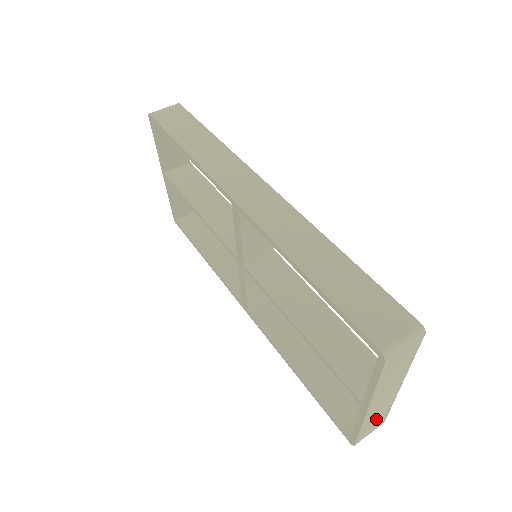
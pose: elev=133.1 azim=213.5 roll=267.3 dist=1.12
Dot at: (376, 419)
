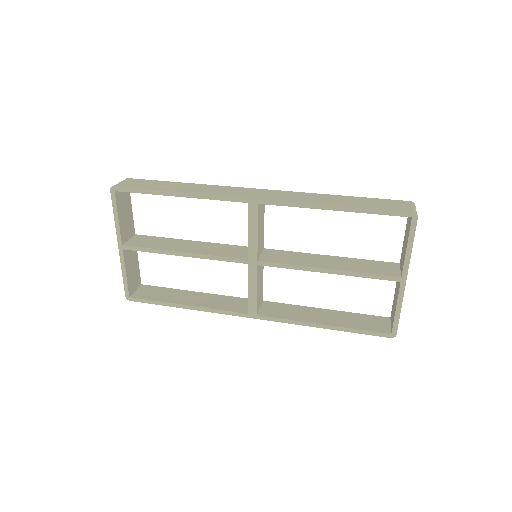
Dot at: occluded
